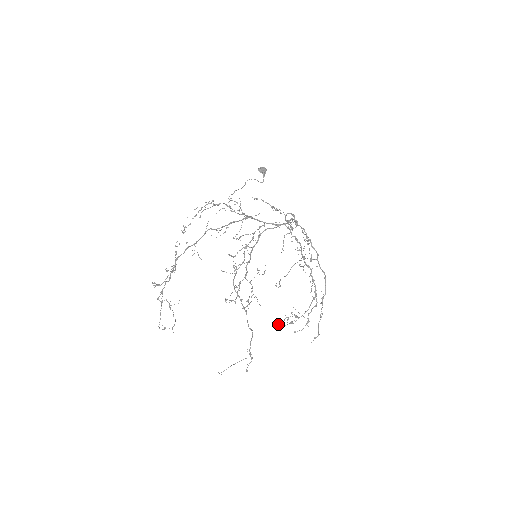
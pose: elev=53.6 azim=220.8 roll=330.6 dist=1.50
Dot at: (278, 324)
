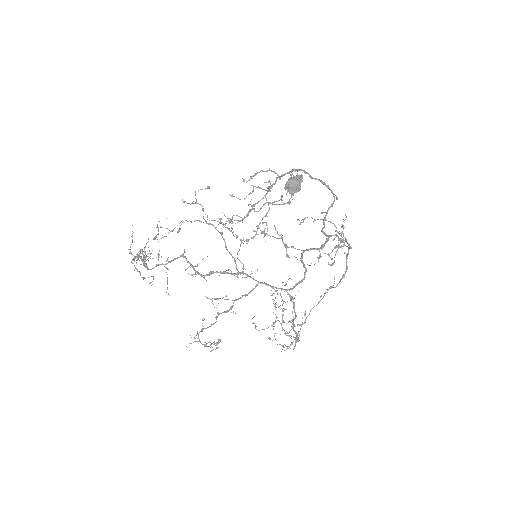
Dot at: (255, 326)
